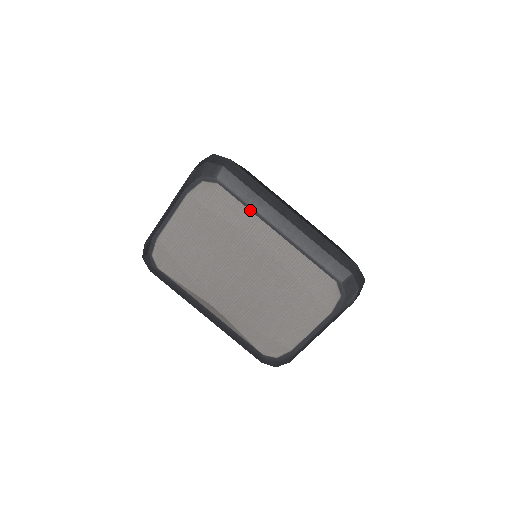
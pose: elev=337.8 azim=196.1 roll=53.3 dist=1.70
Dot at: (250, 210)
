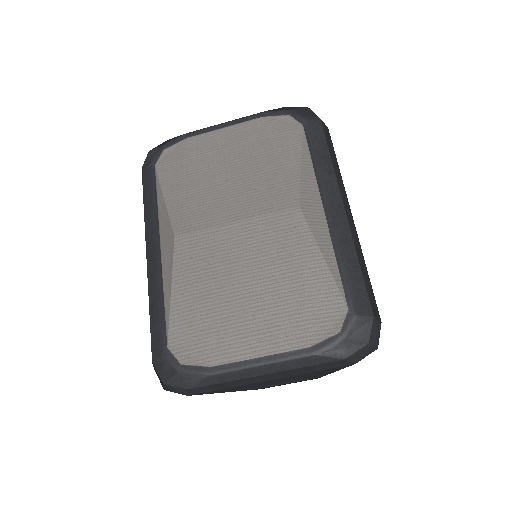
Dot at: (314, 168)
